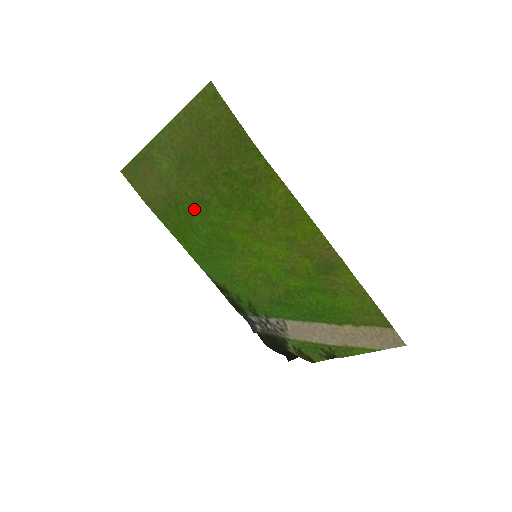
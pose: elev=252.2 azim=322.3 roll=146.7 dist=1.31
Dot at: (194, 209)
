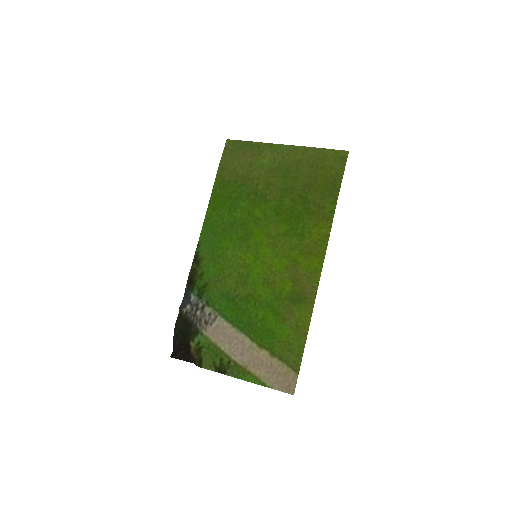
Dot at: (250, 197)
